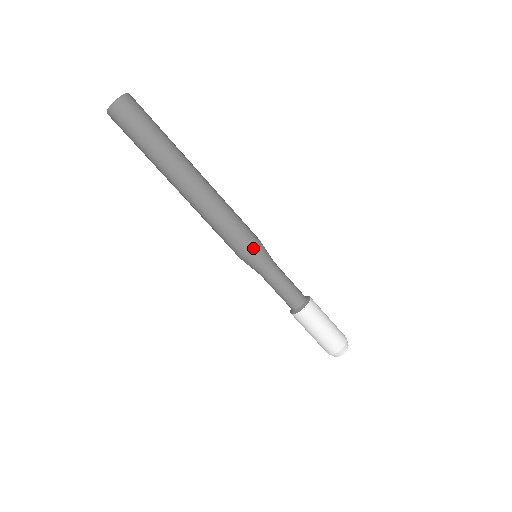
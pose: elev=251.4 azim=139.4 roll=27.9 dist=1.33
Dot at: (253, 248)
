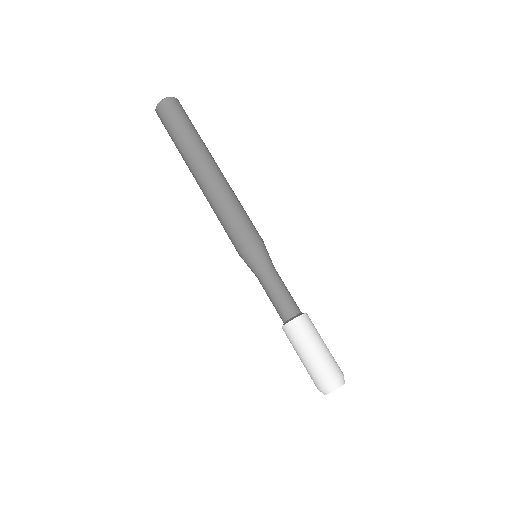
Dot at: (254, 240)
